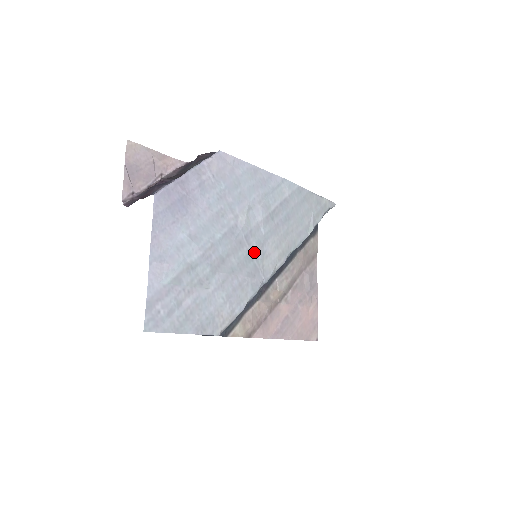
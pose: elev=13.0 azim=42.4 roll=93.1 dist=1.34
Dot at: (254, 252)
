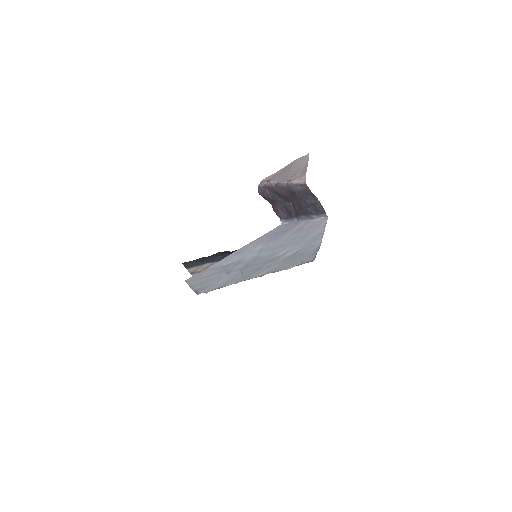
Dot at: (263, 267)
